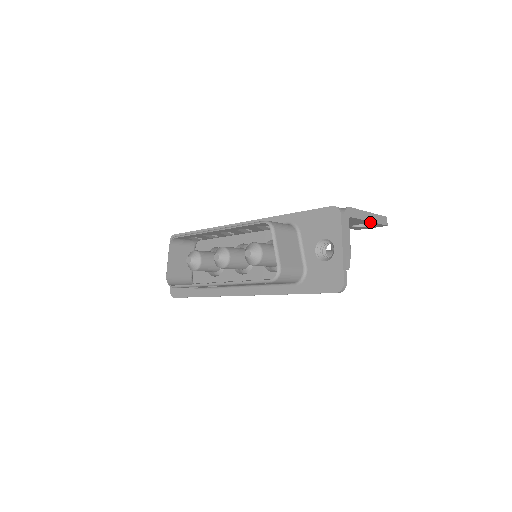
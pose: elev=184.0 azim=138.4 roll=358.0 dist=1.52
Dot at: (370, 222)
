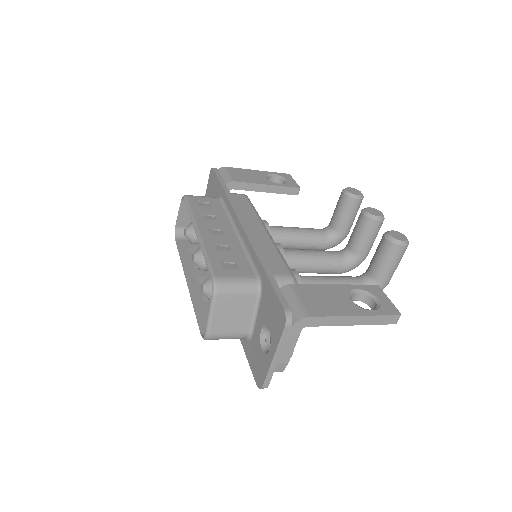
Dot at: (357, 323)
